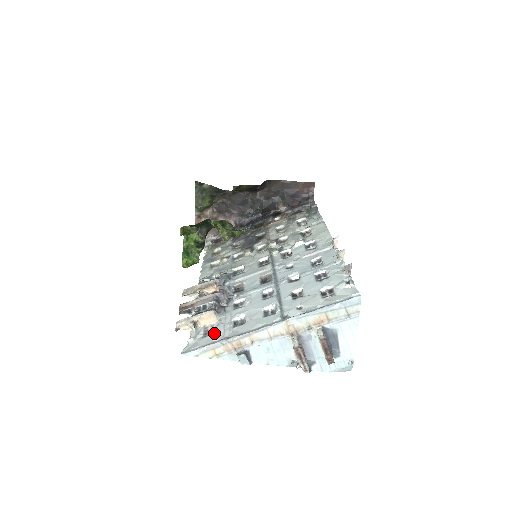
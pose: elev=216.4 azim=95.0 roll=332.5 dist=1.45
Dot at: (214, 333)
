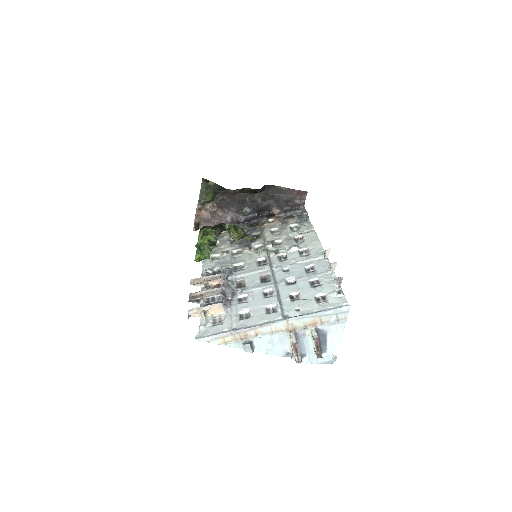
Dot at: (223, 323)
